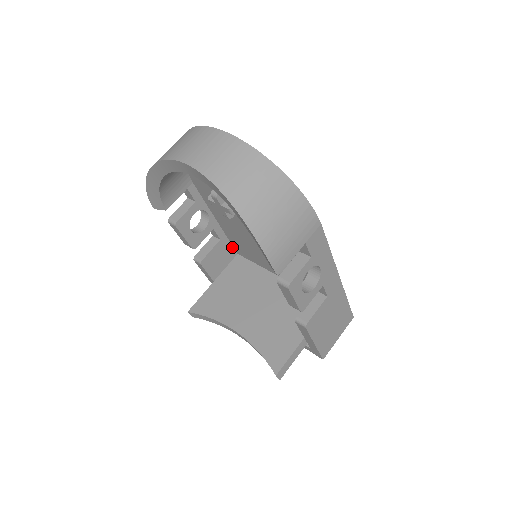
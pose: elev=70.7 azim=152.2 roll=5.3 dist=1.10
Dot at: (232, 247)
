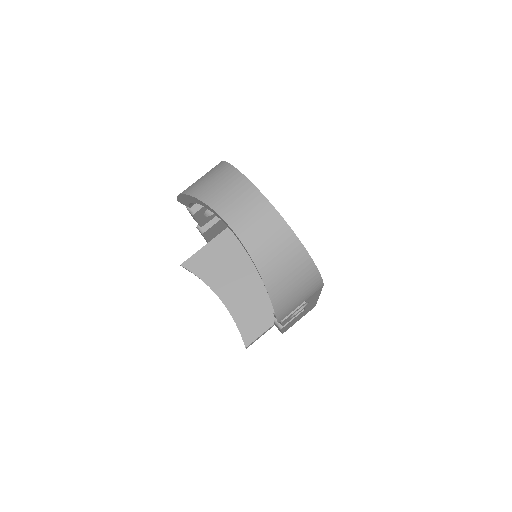
Dot at: occluded
